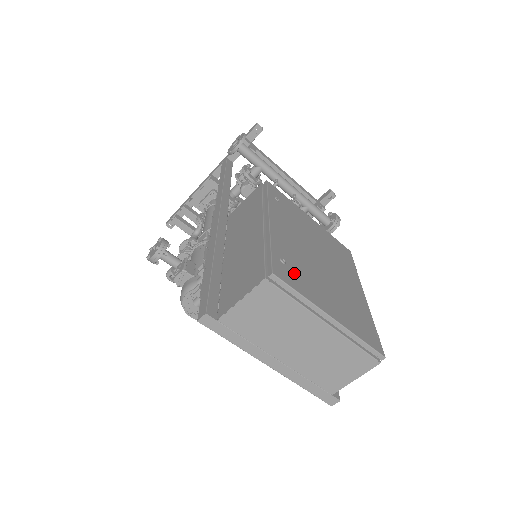
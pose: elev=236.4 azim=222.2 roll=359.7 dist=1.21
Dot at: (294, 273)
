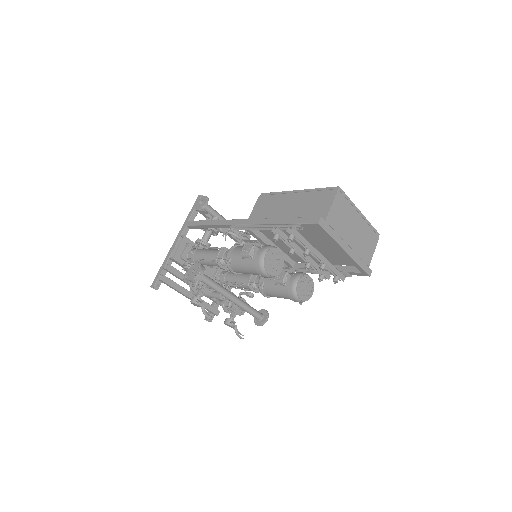
Dot at: occluded
